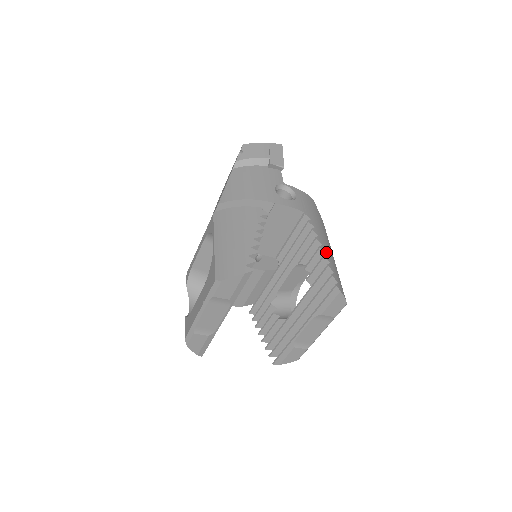
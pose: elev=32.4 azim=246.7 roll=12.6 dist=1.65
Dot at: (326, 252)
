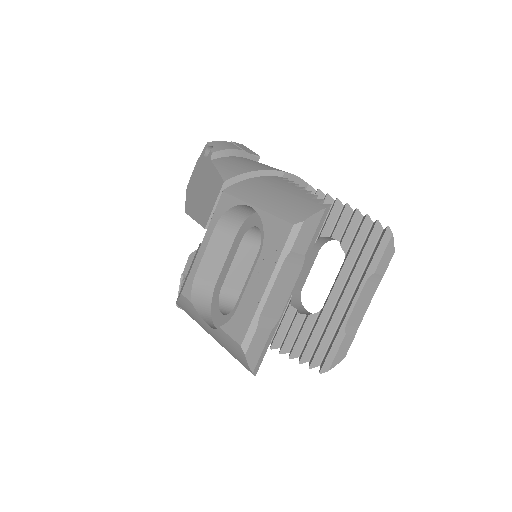
Dot at: (351, 211)
